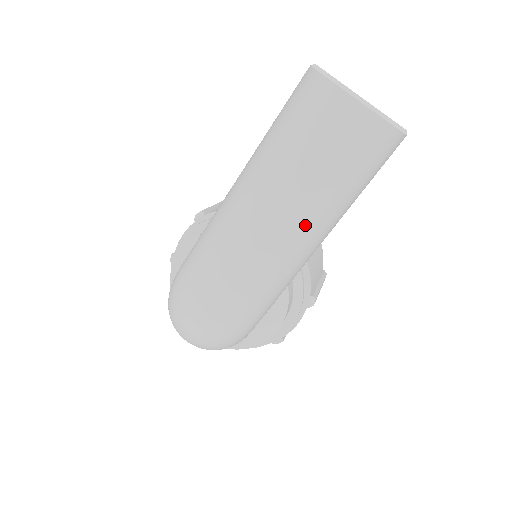
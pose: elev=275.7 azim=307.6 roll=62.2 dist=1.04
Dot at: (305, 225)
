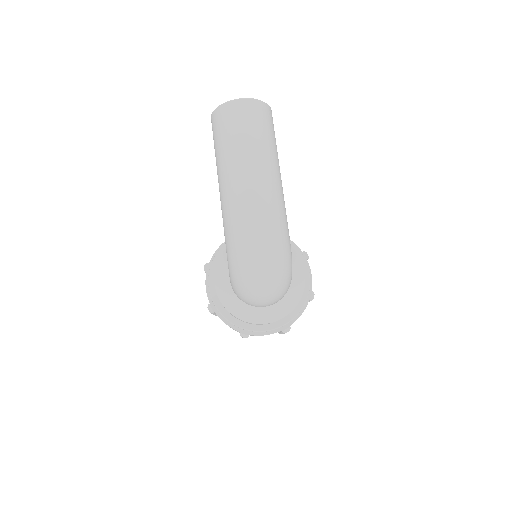
Dot at: (268, 163)
